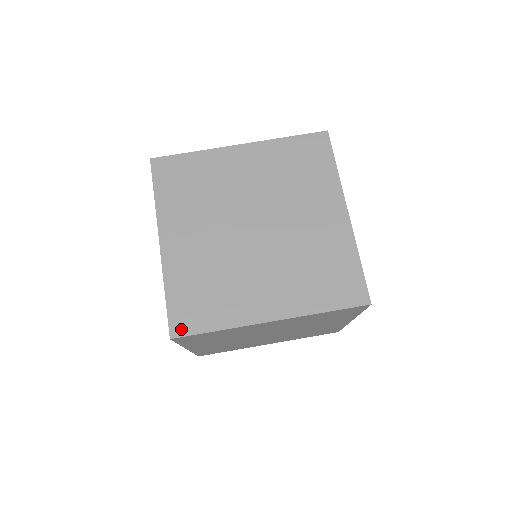
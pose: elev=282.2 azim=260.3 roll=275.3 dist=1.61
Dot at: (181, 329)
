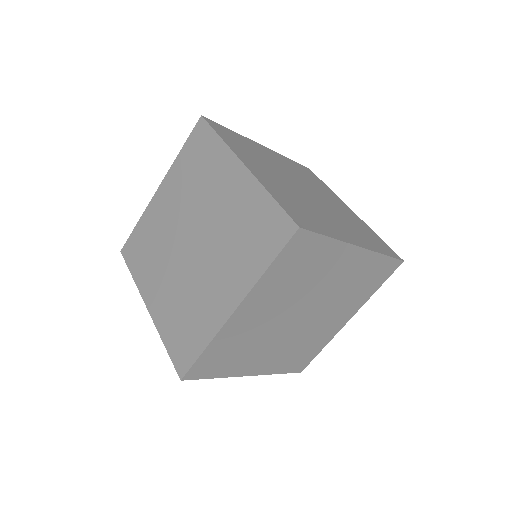
Dot at: (183, 367)
